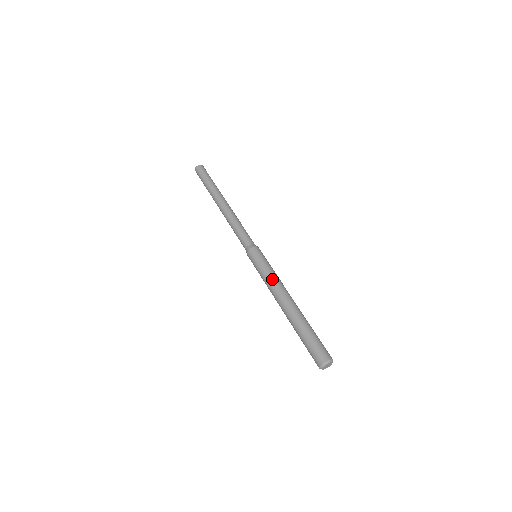
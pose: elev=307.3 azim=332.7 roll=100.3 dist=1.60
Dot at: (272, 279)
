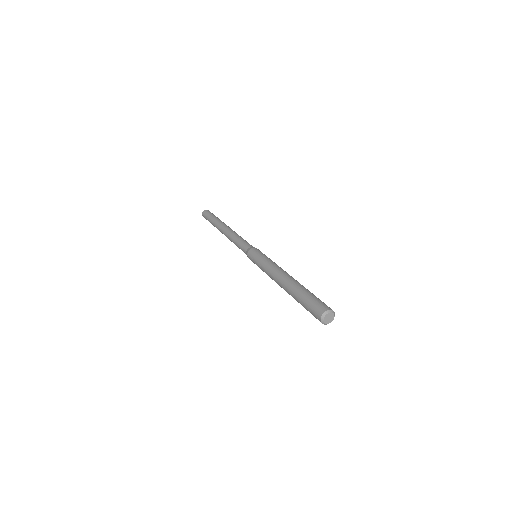
Dot at: (269, 265)
